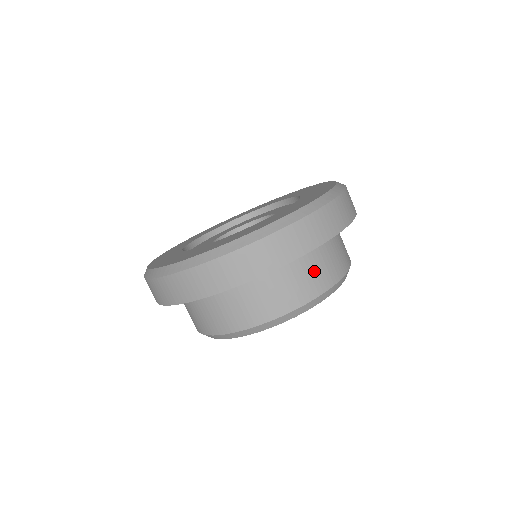
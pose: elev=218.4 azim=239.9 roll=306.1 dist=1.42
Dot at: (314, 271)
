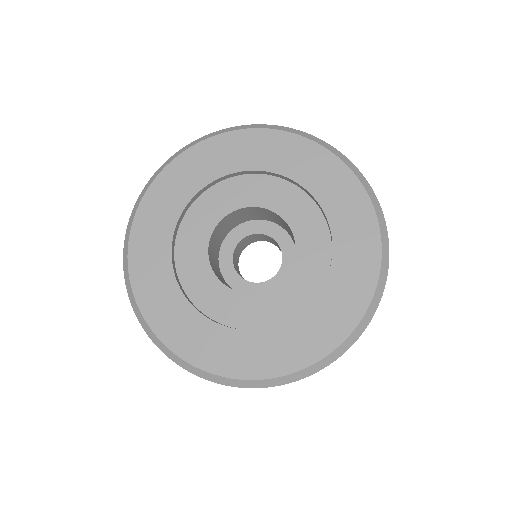
Dot at: occluded
